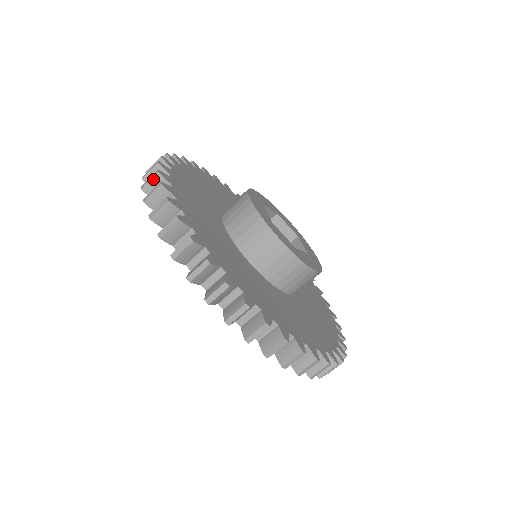
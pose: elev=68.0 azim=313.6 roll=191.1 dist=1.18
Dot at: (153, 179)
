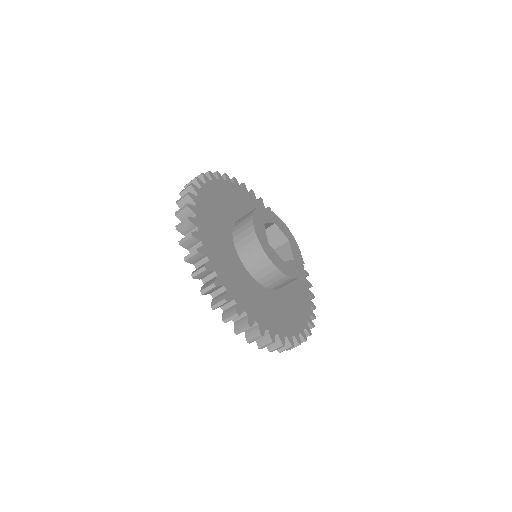
Dot at: occluded
